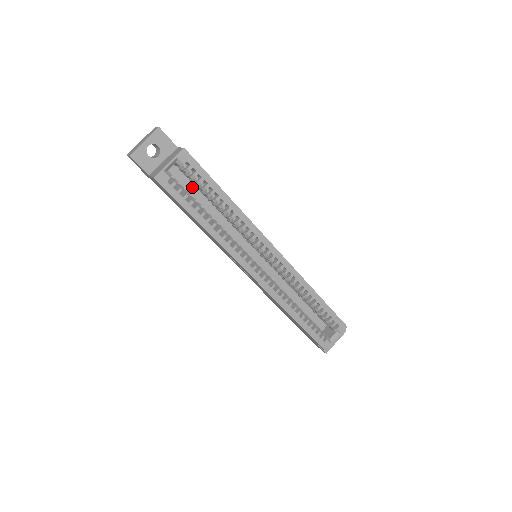
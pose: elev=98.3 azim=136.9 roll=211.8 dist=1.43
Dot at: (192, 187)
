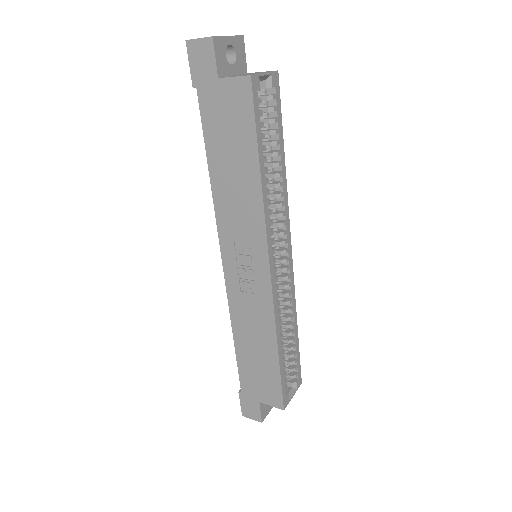
Dot at: occluded
